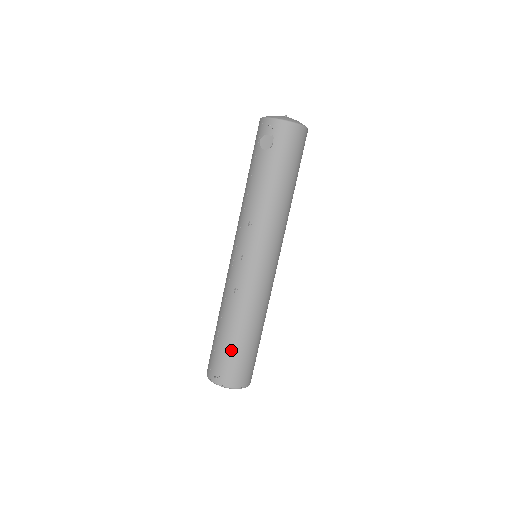
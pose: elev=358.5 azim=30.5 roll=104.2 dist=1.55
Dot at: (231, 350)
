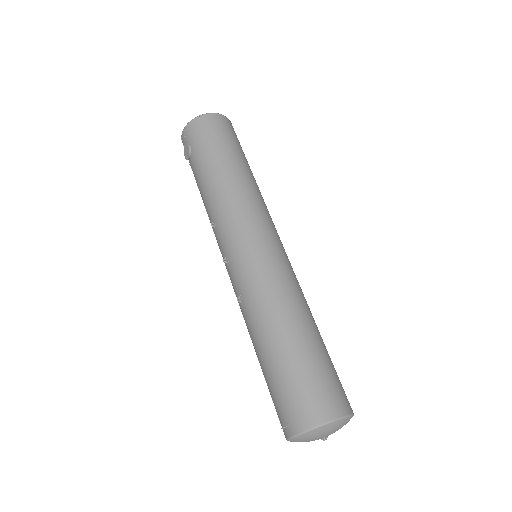
Dot at: (275, 374)
